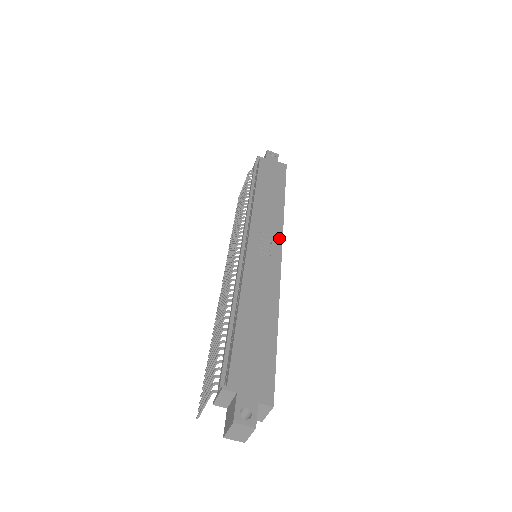
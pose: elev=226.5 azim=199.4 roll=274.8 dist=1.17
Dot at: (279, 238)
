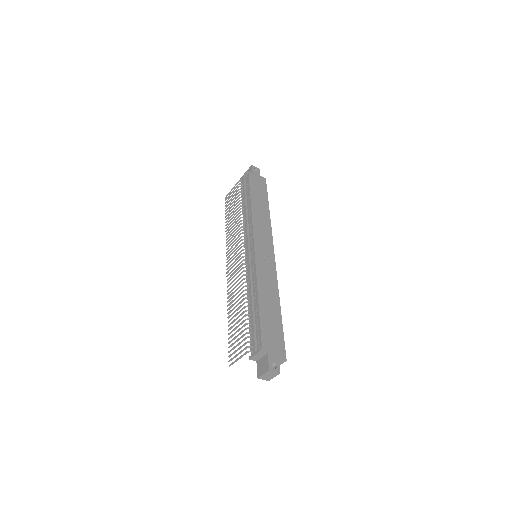
Dot at: (271, 244)
